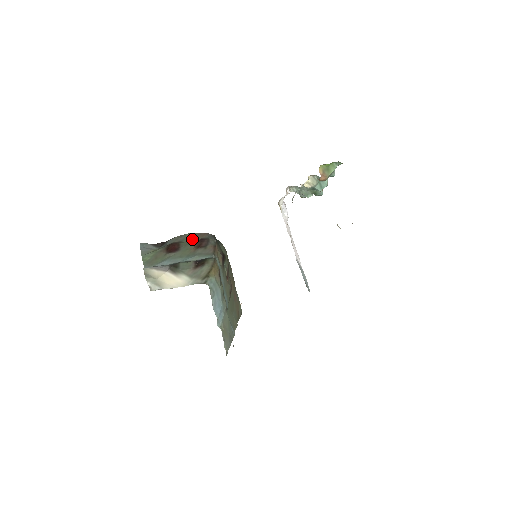
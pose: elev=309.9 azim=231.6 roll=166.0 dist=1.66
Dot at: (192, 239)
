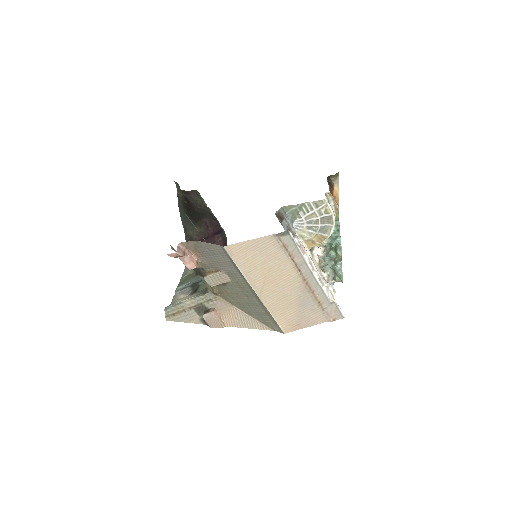
Dot at: occluded
